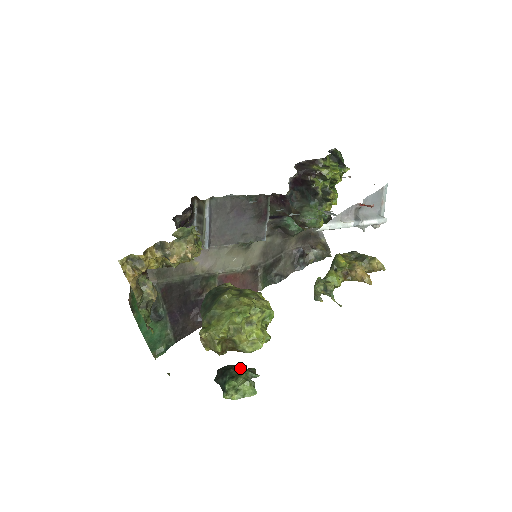
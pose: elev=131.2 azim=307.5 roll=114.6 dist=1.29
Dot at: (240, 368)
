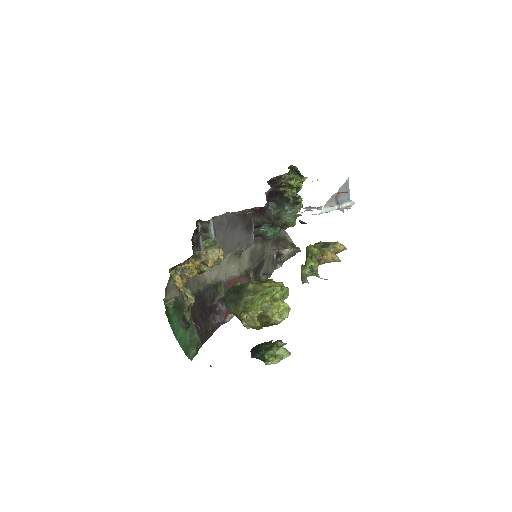
Dot at: (269, 343)
